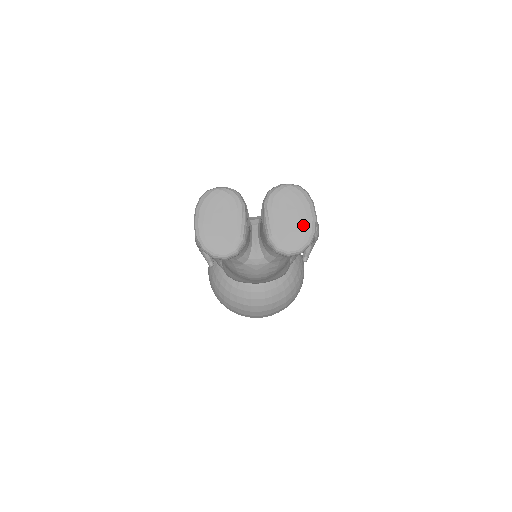
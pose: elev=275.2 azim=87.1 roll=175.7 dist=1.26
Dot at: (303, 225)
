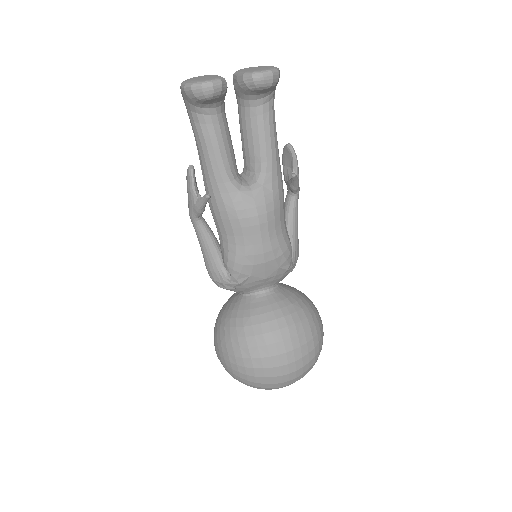
Dot at: (267, 67)
